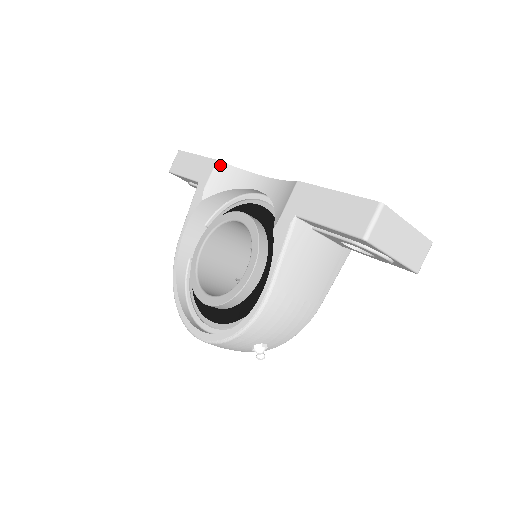
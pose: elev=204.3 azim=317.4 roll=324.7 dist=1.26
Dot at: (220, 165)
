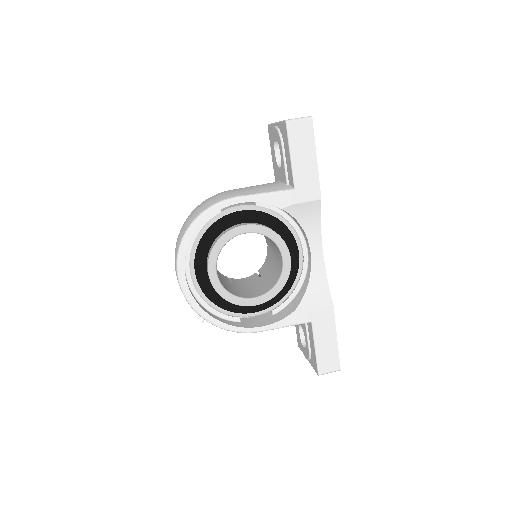
Dot at: (318, 204)
